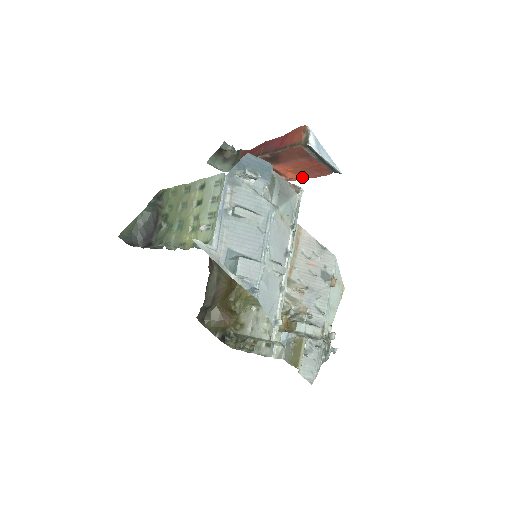
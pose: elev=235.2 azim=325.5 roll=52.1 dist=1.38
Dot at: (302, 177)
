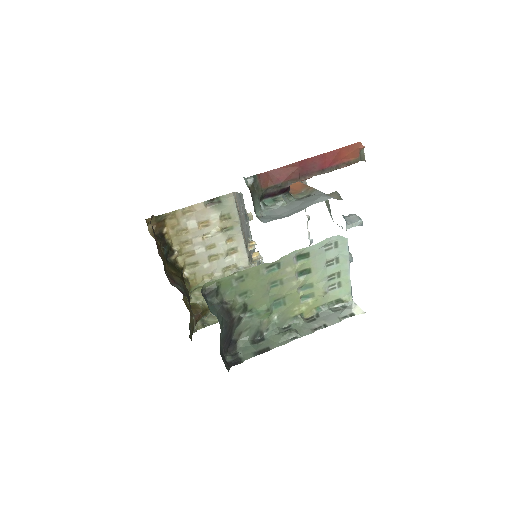
Dot at: occluded
